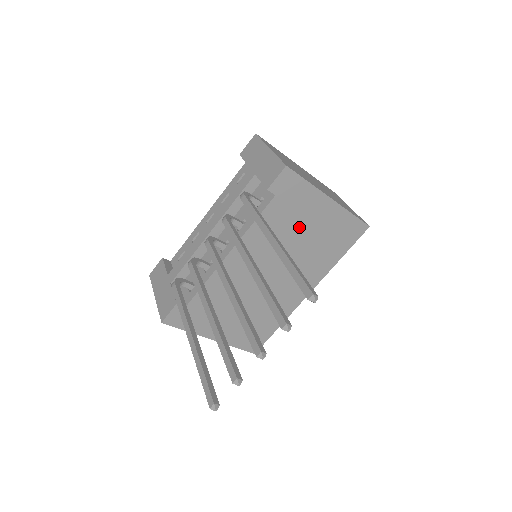
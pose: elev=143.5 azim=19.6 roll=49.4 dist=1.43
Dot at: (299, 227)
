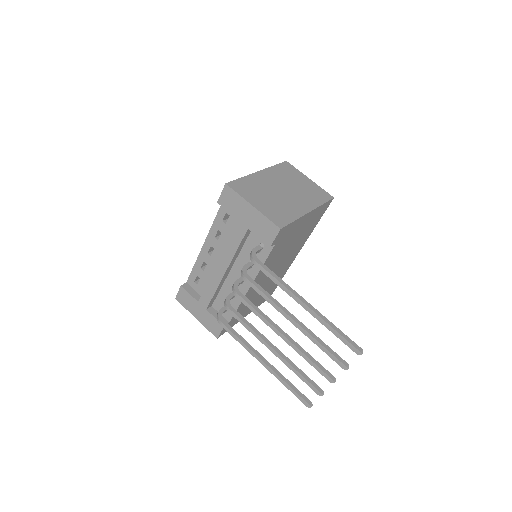
Dot at: (291, 239)
